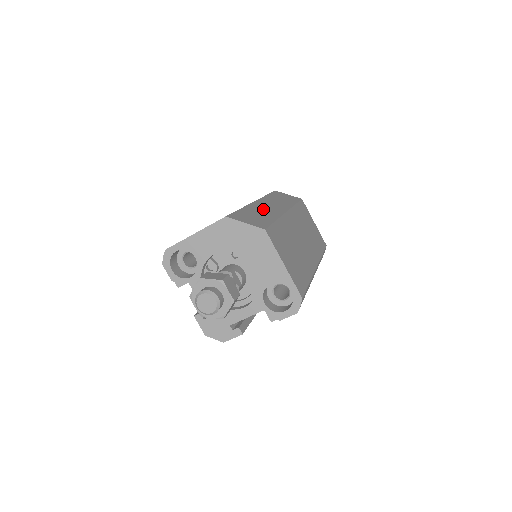
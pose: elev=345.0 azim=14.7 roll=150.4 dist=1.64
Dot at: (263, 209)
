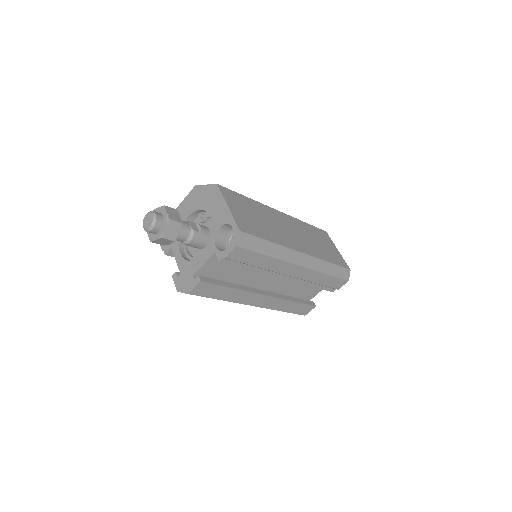
Dot at: occluded
